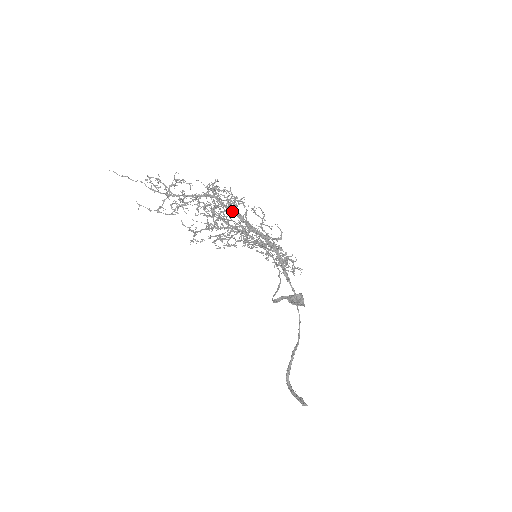
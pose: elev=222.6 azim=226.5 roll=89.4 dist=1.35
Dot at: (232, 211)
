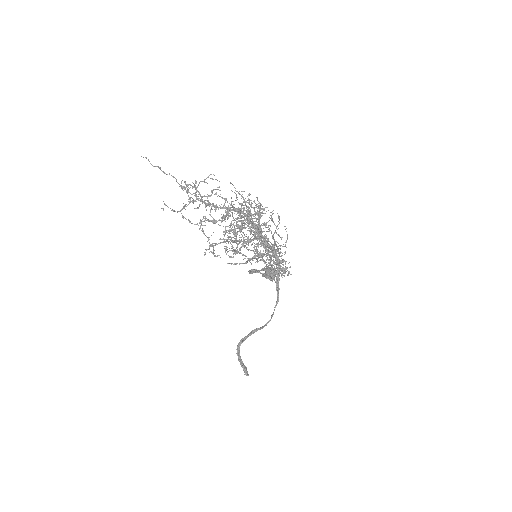
Dot at: (254, 226)
